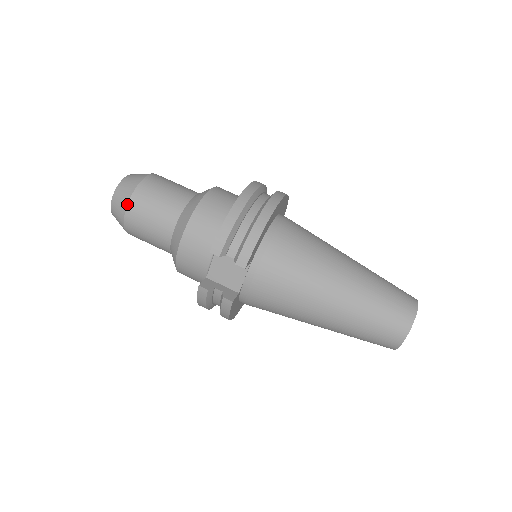
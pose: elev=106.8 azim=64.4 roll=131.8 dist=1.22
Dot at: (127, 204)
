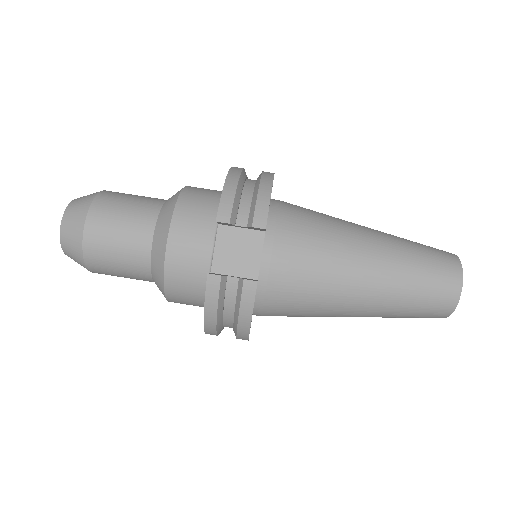
Dot at: (86, 216)
